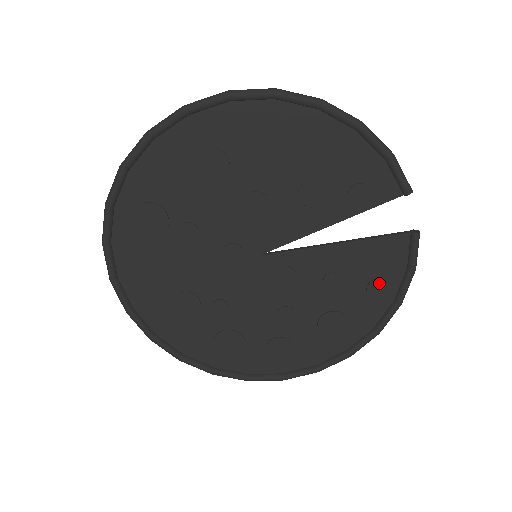
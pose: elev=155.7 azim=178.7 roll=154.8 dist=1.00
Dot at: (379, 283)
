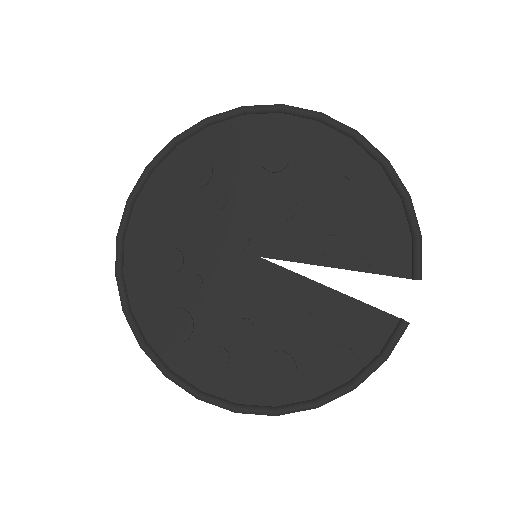
Dot at: (346, 352)
